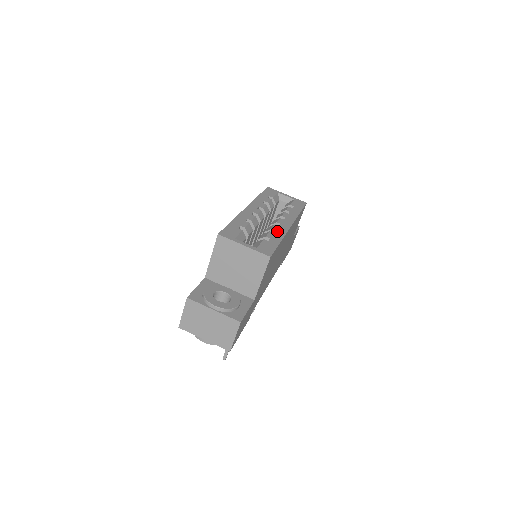
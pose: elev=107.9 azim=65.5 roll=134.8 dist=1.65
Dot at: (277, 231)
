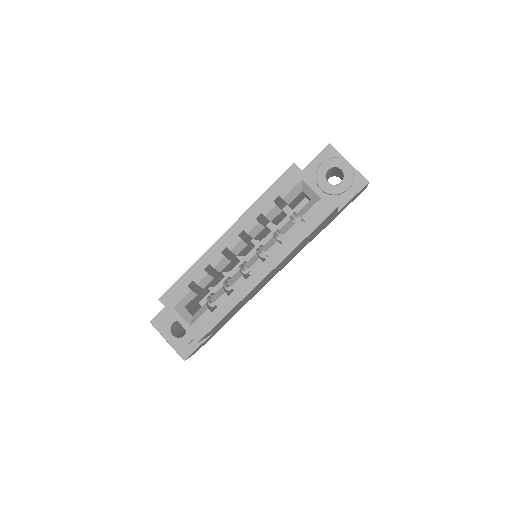
Dot at: (236, 291)
